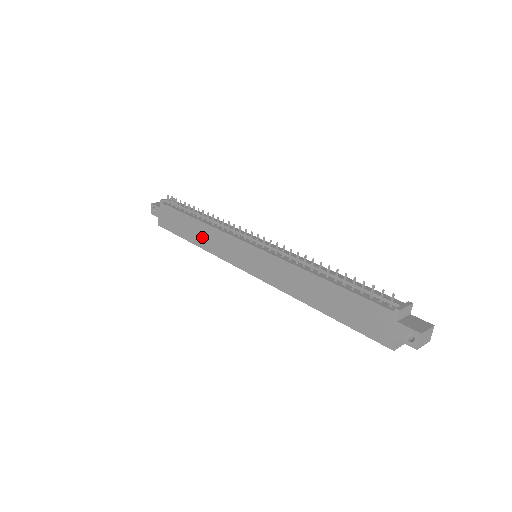
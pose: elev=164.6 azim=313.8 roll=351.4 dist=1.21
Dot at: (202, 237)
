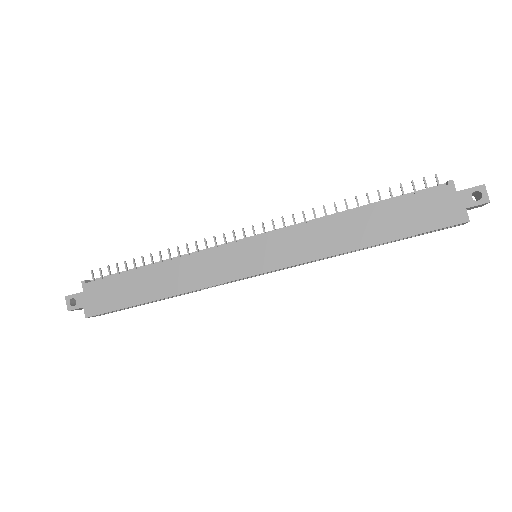
Dot at: (171, 280)
